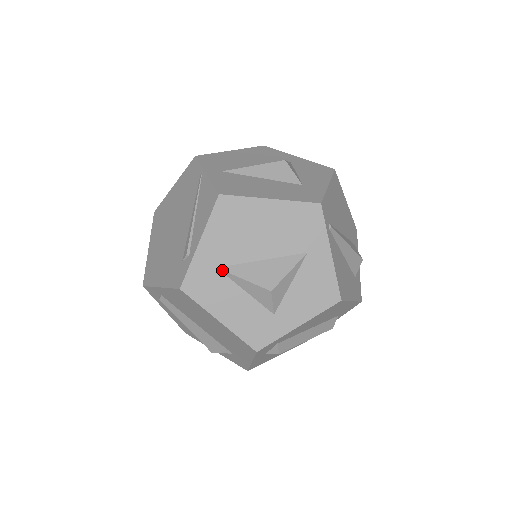
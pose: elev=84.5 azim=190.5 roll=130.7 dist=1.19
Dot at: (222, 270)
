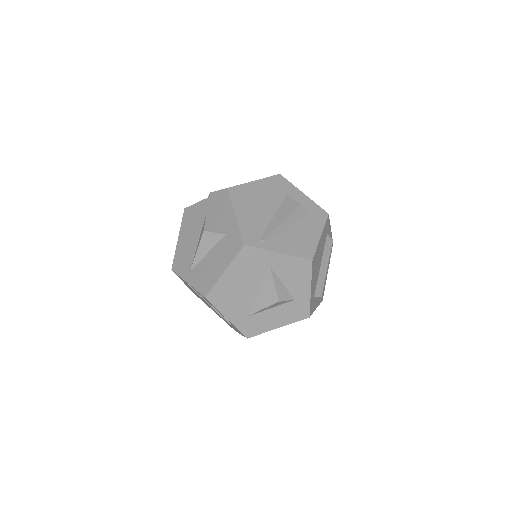
Dot at: (250, 315)
